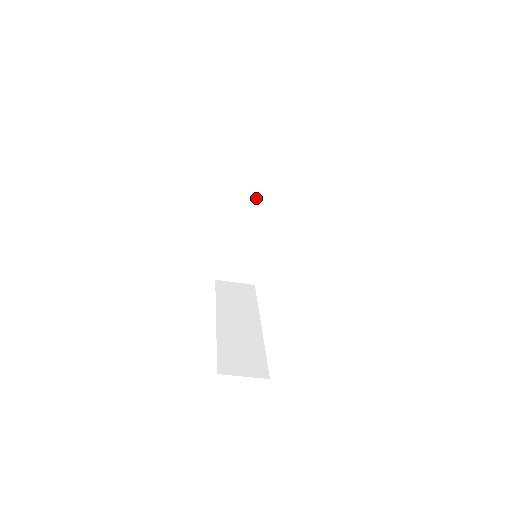
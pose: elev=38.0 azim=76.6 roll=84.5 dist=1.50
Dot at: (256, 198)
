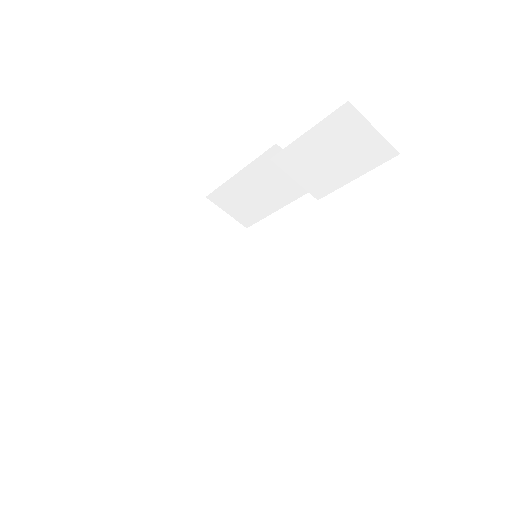
Dot at: (311, 167)
